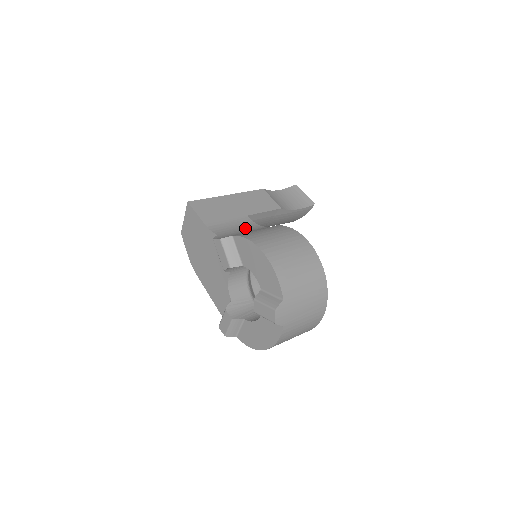
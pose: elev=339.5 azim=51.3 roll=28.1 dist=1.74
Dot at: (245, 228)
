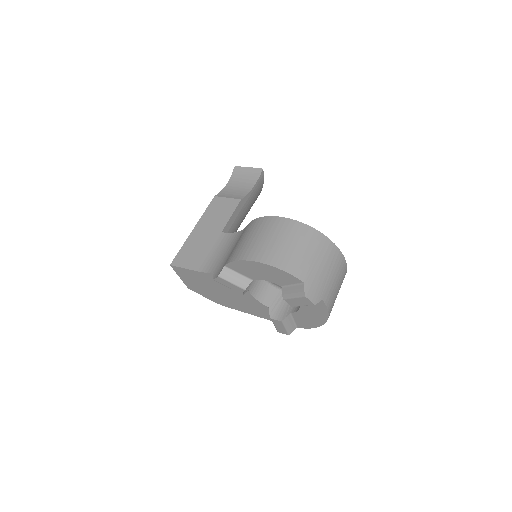
Dot at: (228, 246)
